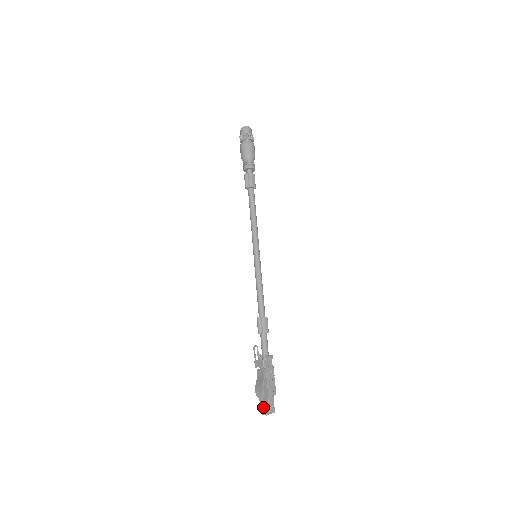
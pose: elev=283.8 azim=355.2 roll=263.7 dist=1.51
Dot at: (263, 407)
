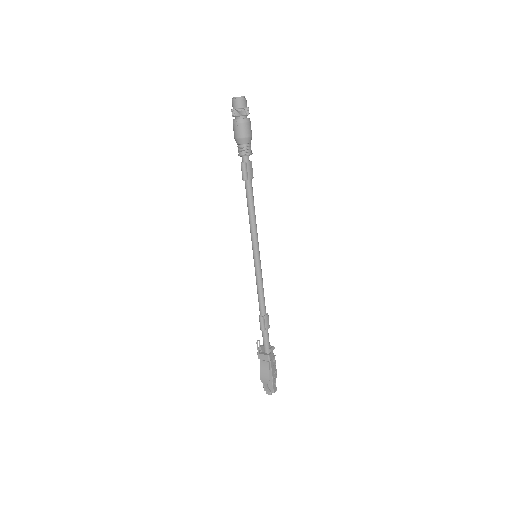
Dot at: (268, 390)
